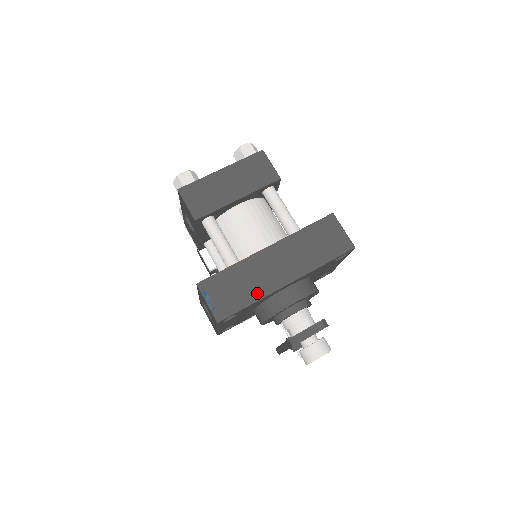
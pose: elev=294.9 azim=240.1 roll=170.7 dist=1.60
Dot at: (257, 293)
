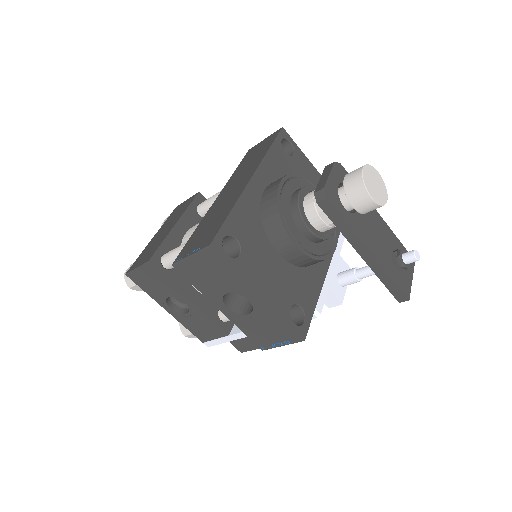
Dot at: (229, 206)
